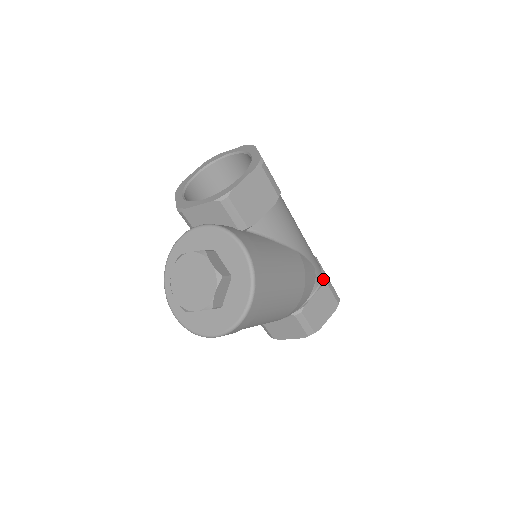
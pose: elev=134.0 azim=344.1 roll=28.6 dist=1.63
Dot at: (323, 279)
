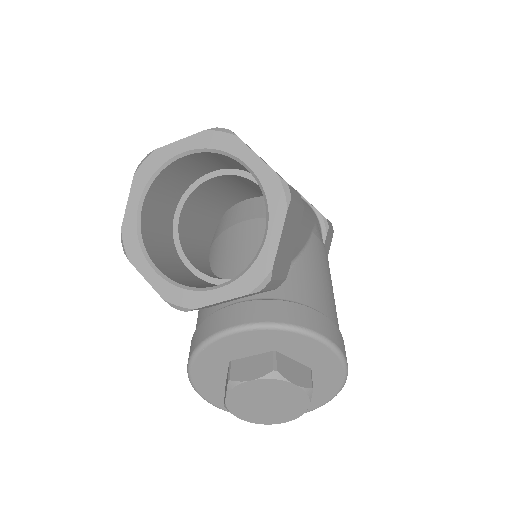
Dot at: (323, 224)
